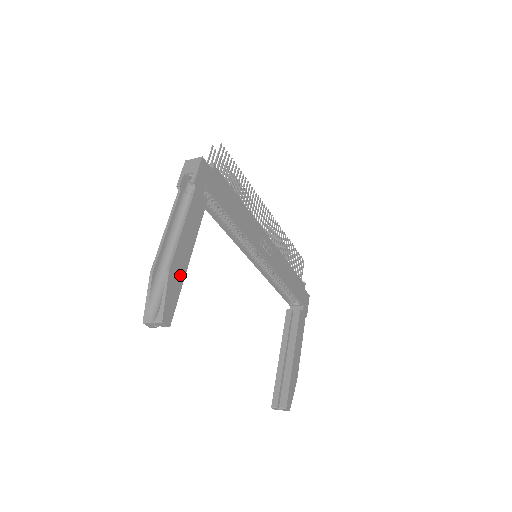
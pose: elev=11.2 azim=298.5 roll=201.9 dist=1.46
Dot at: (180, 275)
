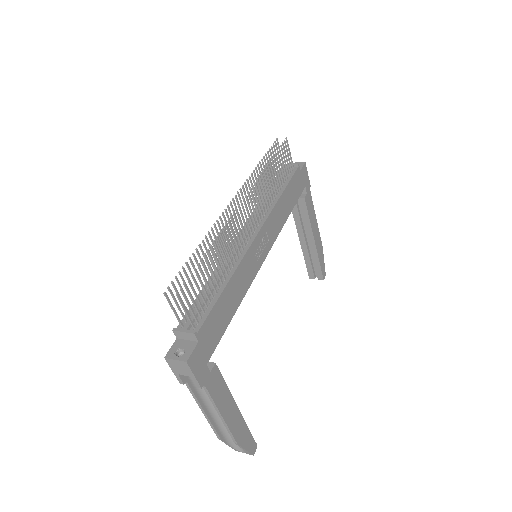
Dot at: (242, 427)
